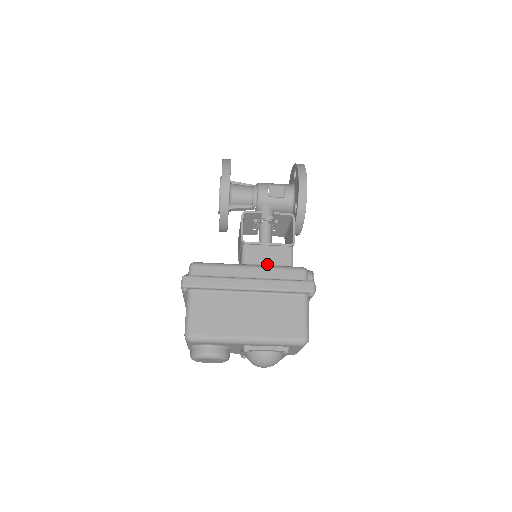
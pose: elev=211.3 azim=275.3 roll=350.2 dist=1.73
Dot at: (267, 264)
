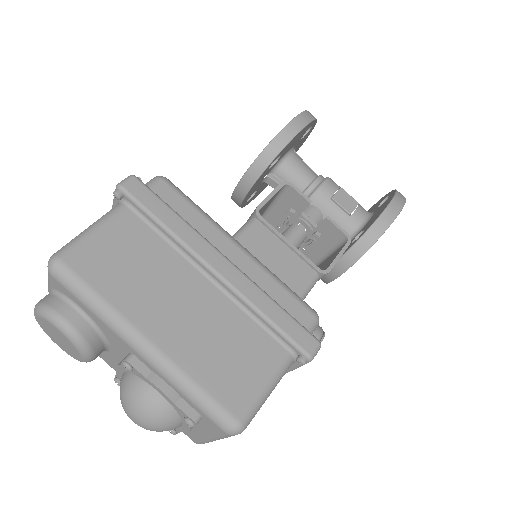
Dot at: (267, 267)
